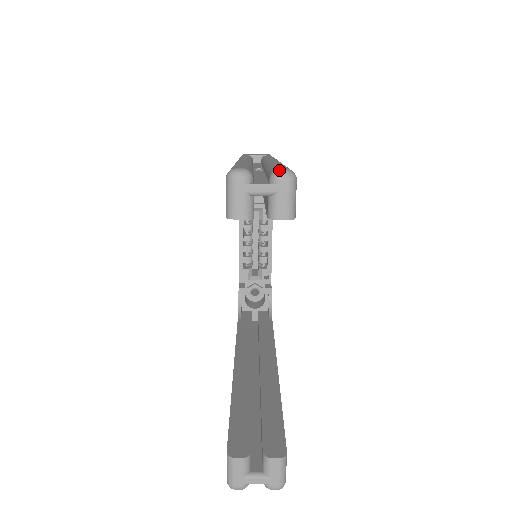
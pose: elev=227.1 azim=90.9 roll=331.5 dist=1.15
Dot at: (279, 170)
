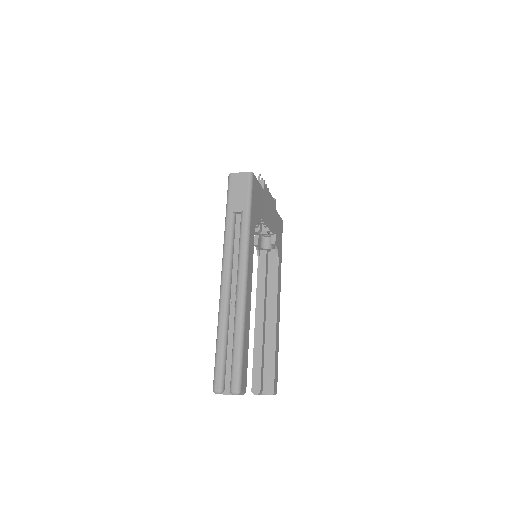
Dot at: (232, 392)
